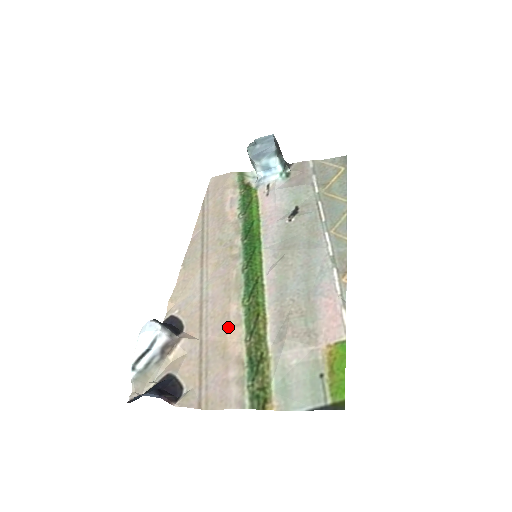
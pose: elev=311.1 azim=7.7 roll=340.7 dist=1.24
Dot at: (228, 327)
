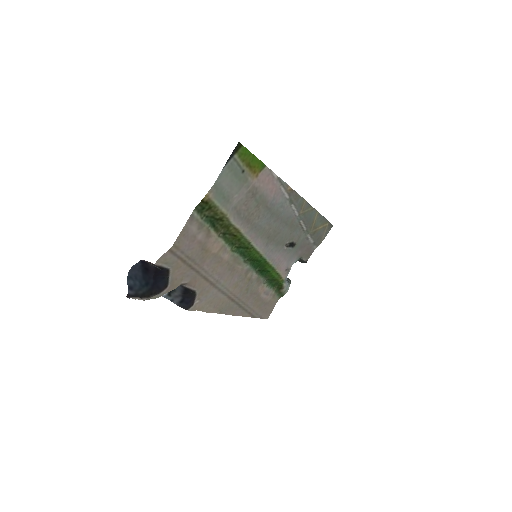
Dot at: (216, 254)
